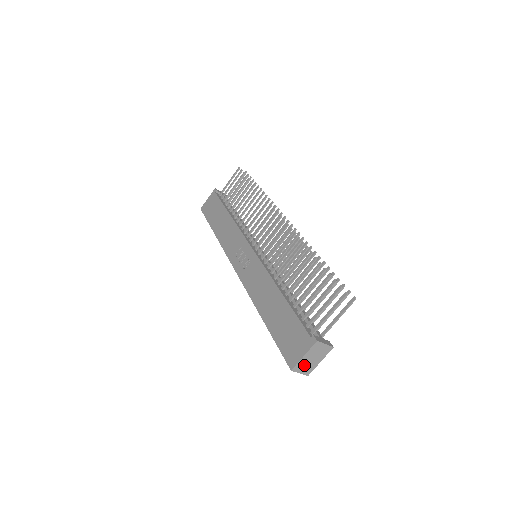
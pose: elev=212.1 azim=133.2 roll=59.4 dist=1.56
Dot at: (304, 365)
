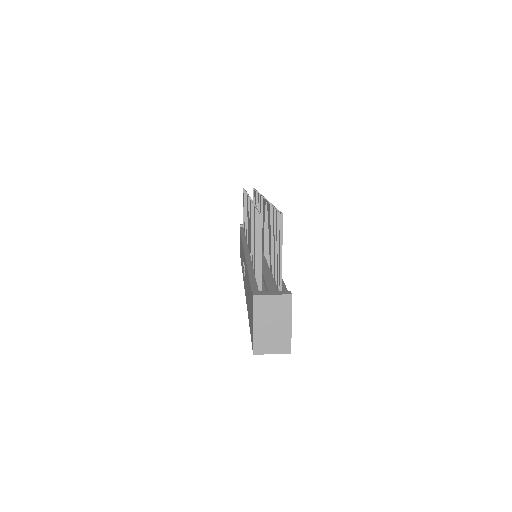
Dot at: (268, 339)
